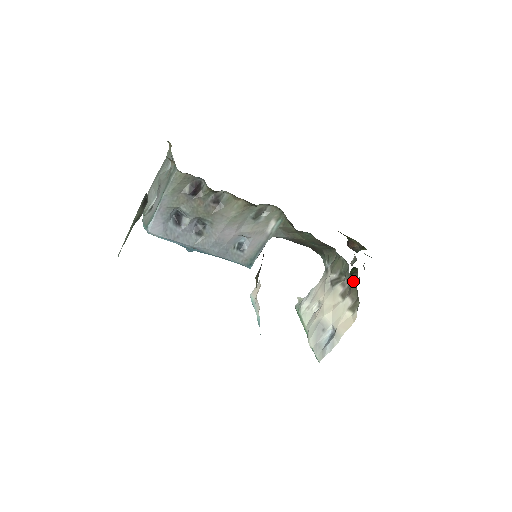
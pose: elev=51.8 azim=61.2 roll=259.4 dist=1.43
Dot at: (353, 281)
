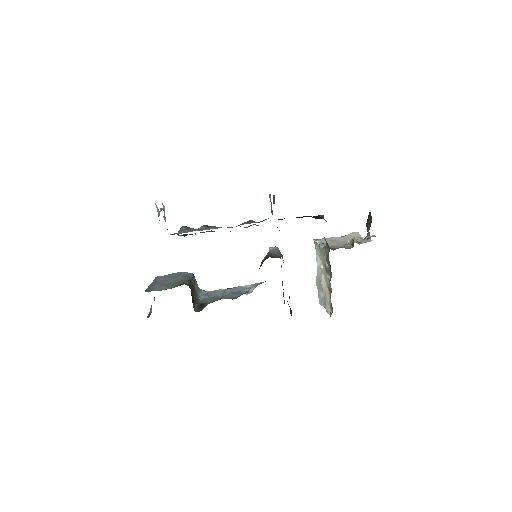
Dot at: occluded
